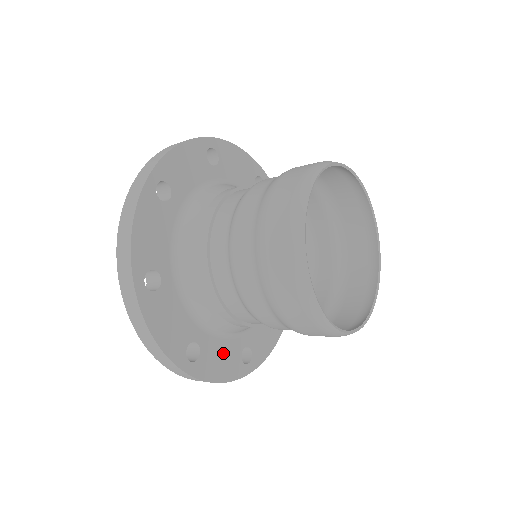
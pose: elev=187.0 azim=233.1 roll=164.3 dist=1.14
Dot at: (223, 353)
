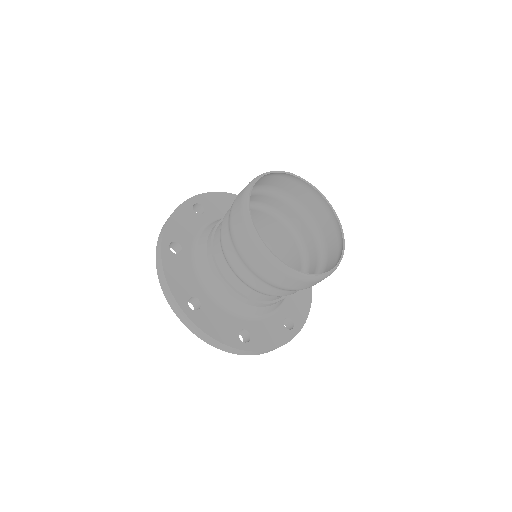
Dot at: (186, 276)
